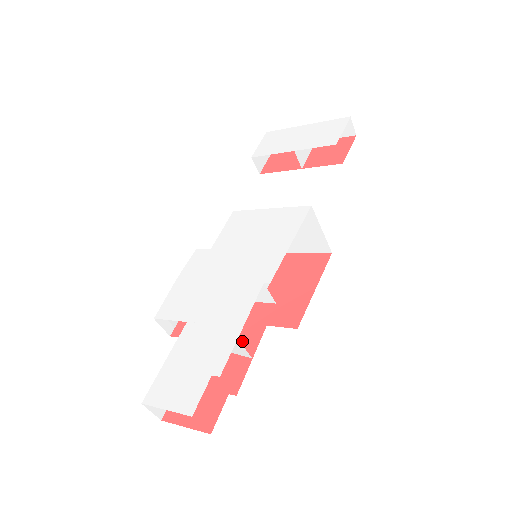
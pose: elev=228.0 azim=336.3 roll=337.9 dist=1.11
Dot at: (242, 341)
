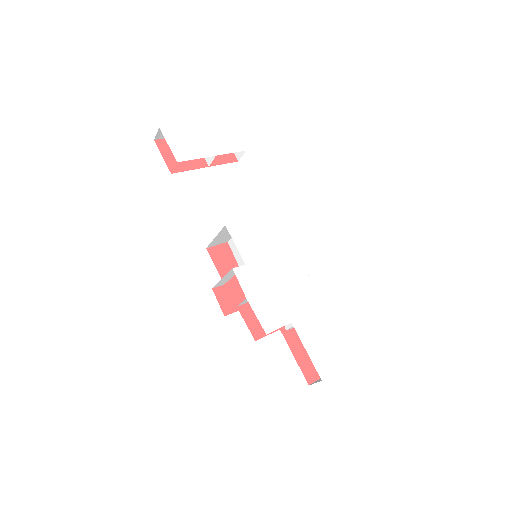
Dot at: occluded
